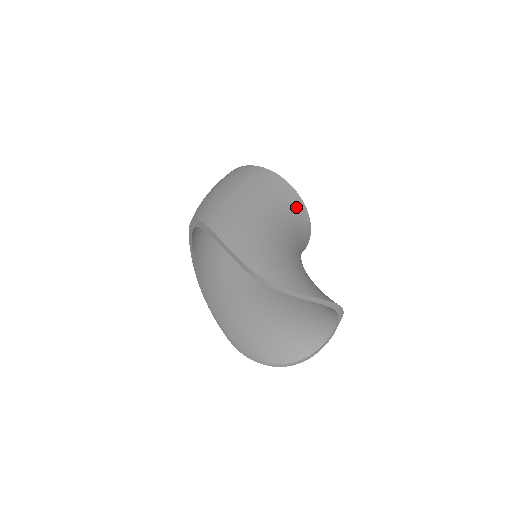
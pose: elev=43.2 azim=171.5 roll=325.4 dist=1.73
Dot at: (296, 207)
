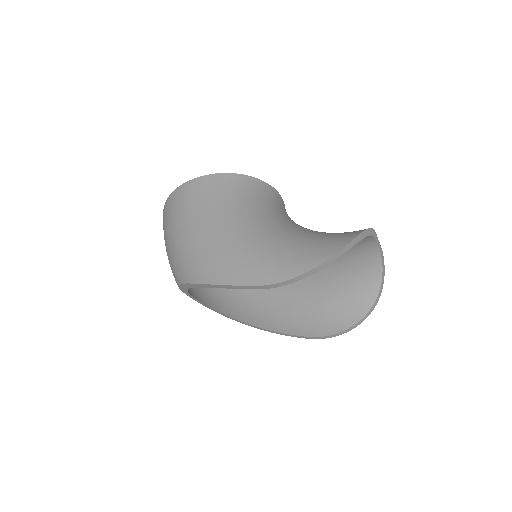
Dot at: (243, 186)
